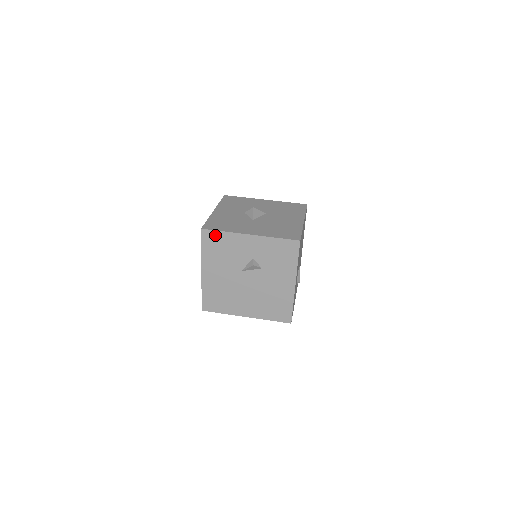
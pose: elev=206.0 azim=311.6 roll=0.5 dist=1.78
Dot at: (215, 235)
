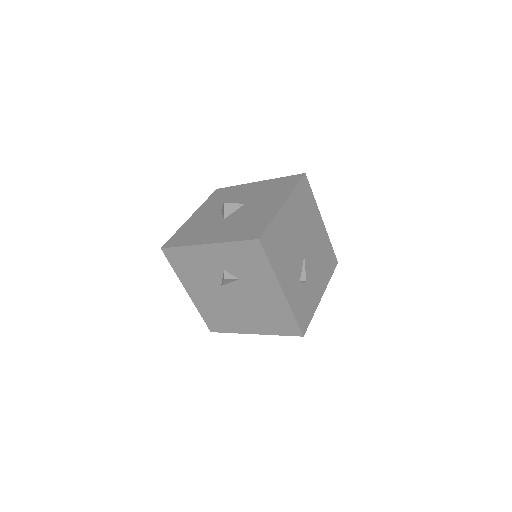
Dot at: (176, 252)
